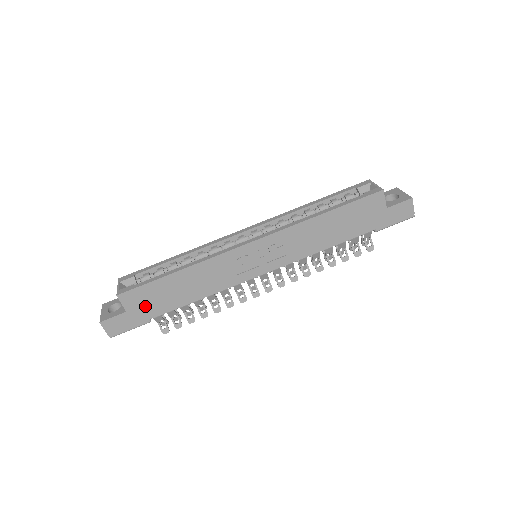
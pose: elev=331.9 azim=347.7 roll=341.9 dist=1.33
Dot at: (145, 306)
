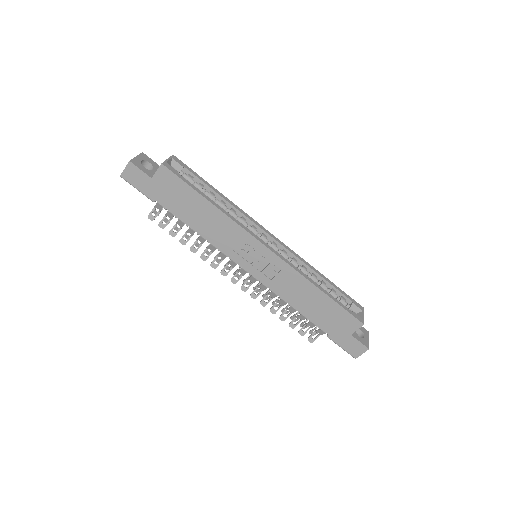
Dot at: (165, 191)
